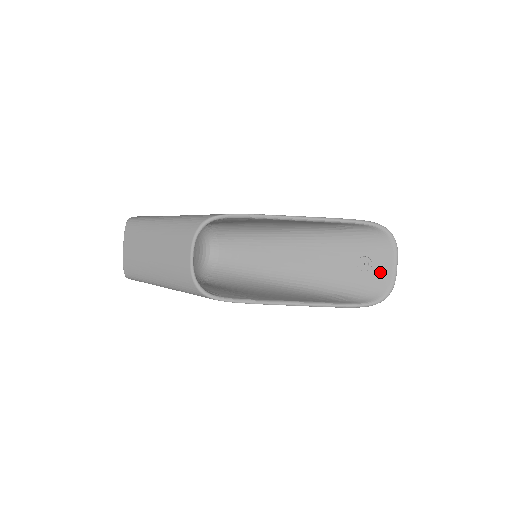
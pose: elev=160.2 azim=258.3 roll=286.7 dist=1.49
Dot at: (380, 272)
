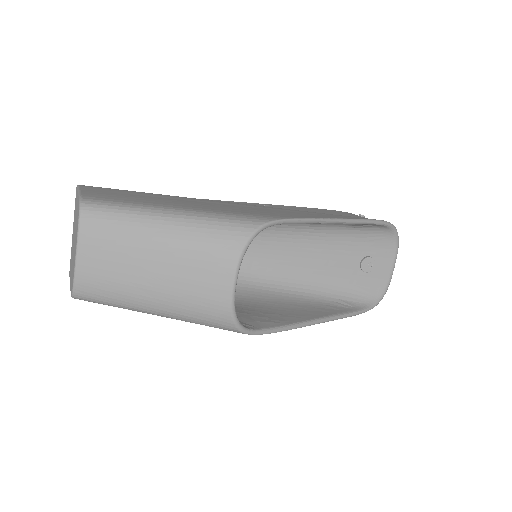
Dot at: (380, 273)
